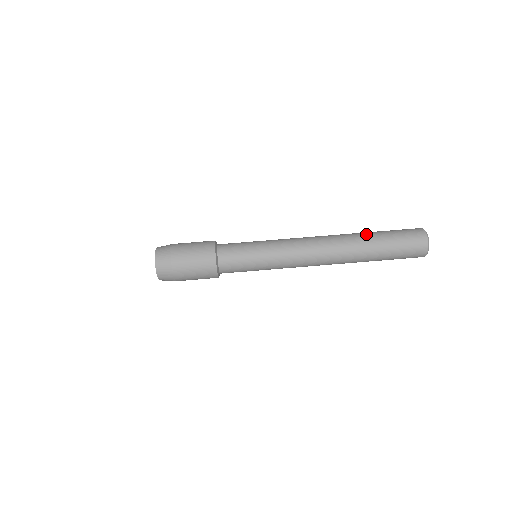
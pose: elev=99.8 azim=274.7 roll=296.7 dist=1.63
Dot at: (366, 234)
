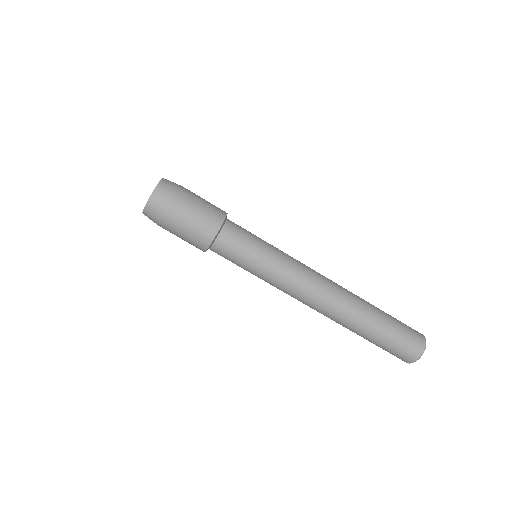
Dot at: (372, 315)
